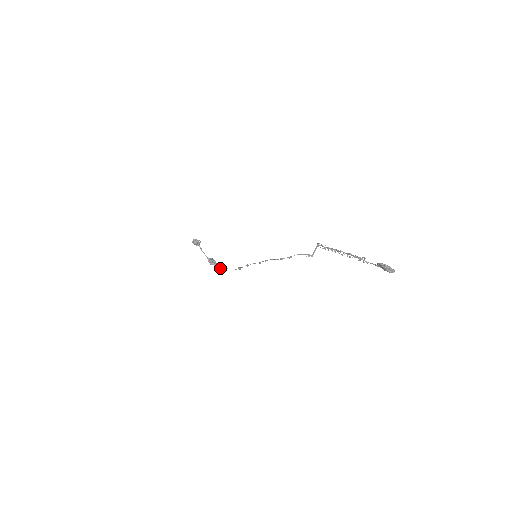
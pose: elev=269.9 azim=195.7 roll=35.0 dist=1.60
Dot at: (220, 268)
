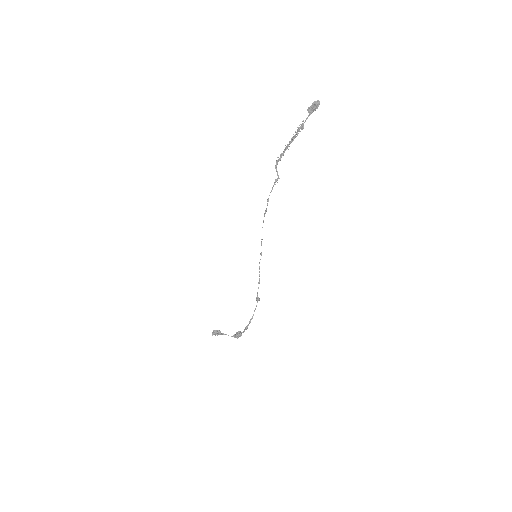
Dot at: (246, 328)
